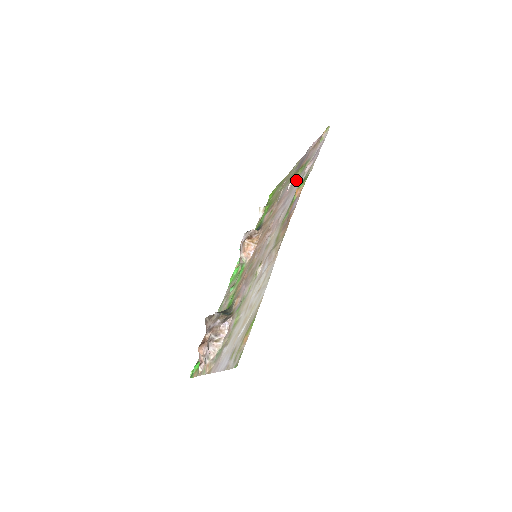
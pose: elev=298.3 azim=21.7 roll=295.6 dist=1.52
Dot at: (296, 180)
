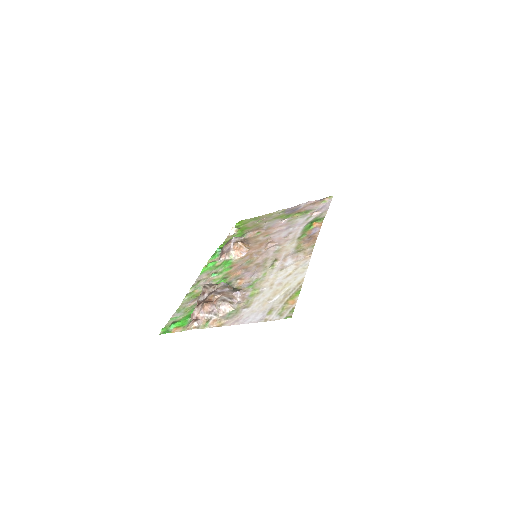
Dot at: (296, 218)
